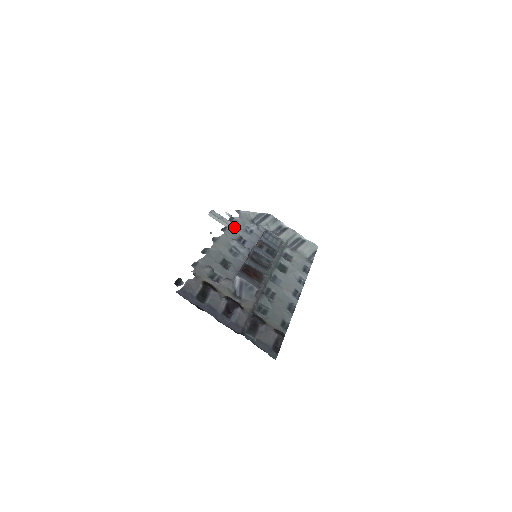
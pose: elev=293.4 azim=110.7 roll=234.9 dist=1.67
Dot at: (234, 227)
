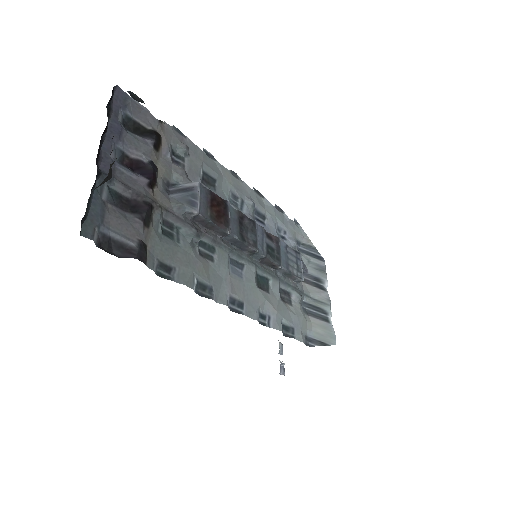
Dot at: (271, 208)
